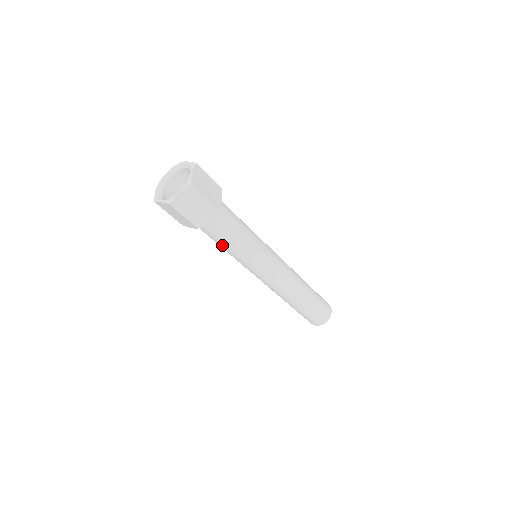
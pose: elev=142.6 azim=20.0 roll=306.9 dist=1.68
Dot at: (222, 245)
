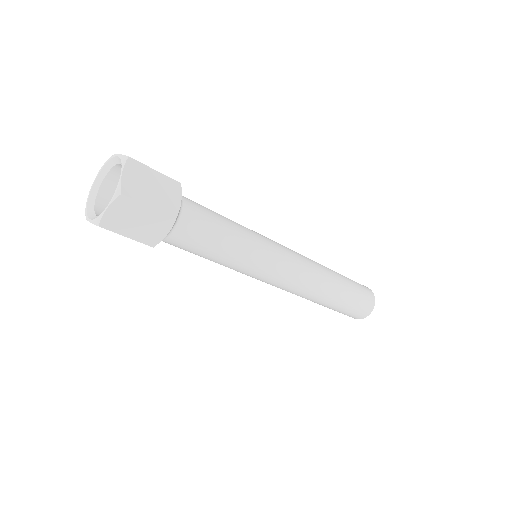
Dot at: (200, 256)
